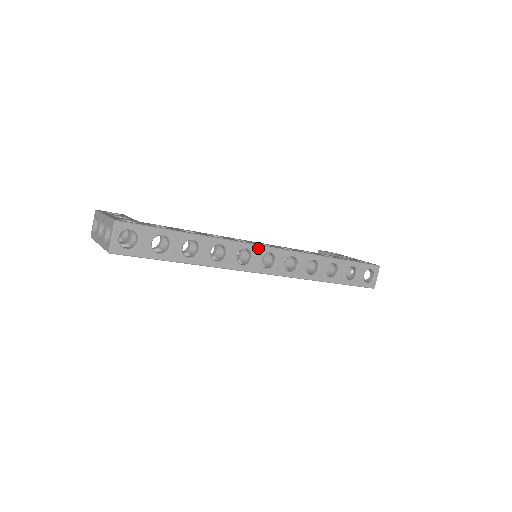
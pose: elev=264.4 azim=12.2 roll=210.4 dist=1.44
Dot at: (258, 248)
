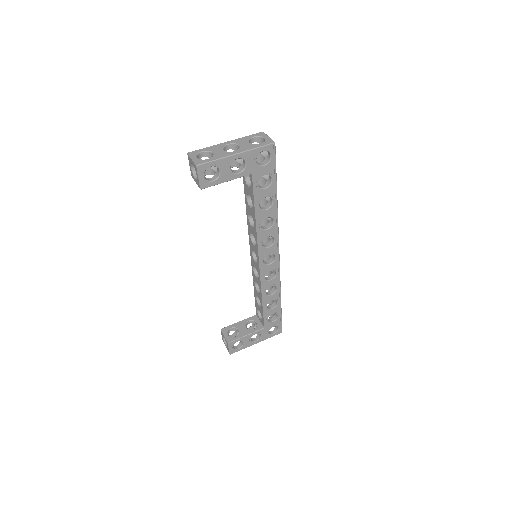
Dot at: occluded
